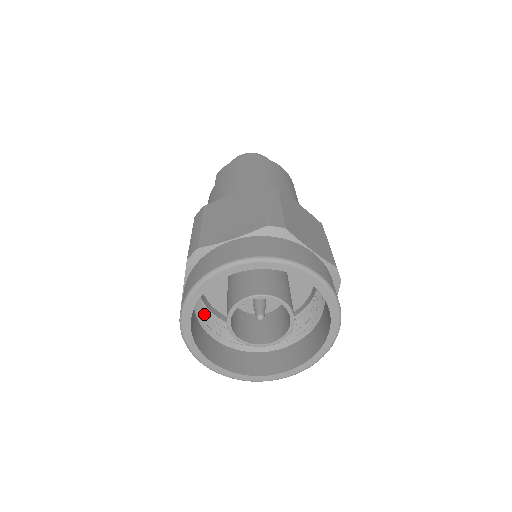
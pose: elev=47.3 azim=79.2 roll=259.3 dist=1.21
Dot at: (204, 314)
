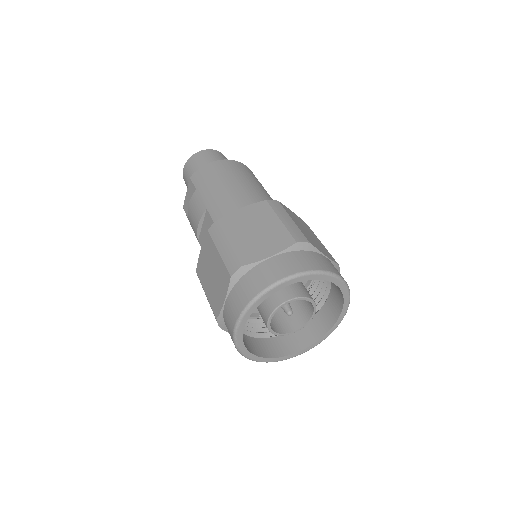
Dot at: occluded
